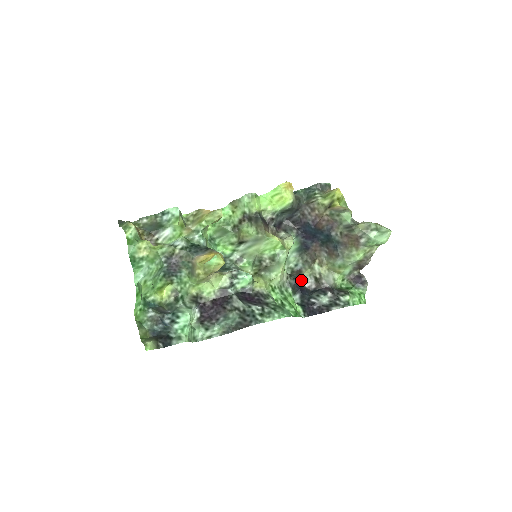
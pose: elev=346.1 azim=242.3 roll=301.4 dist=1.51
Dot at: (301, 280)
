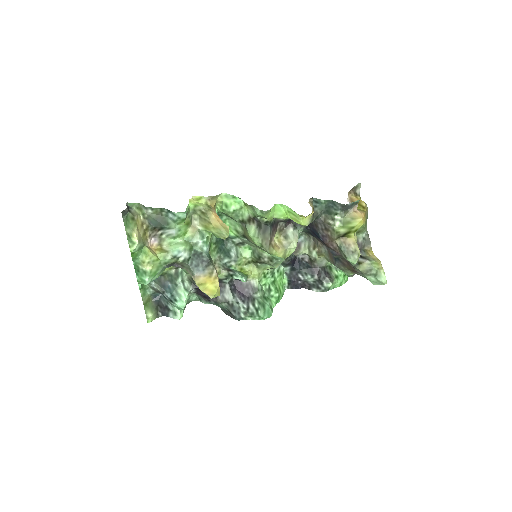
Dot at: occluded
